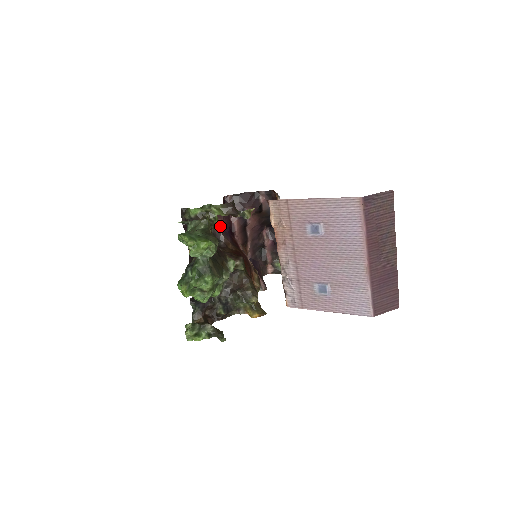
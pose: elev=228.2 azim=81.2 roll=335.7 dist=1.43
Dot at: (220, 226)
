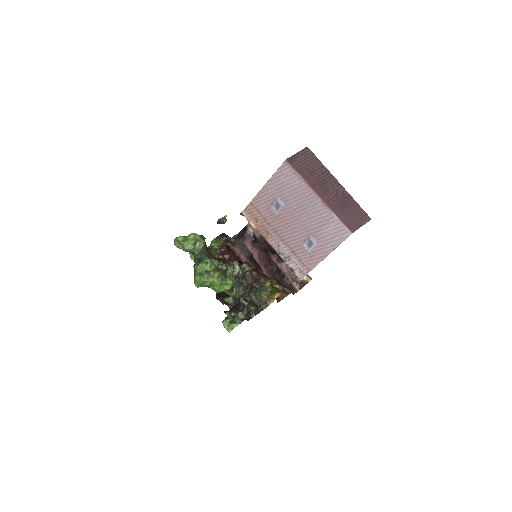
Dot at: occluded
